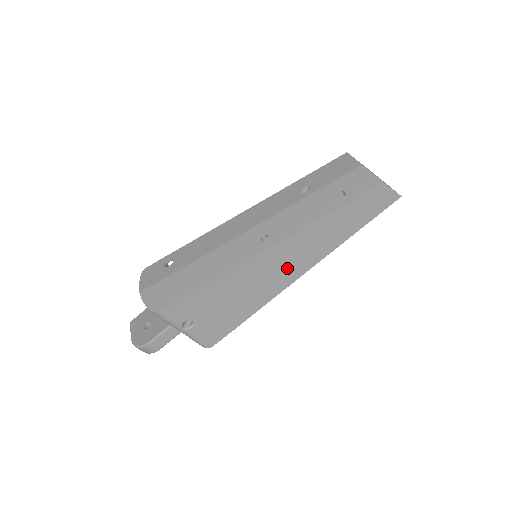
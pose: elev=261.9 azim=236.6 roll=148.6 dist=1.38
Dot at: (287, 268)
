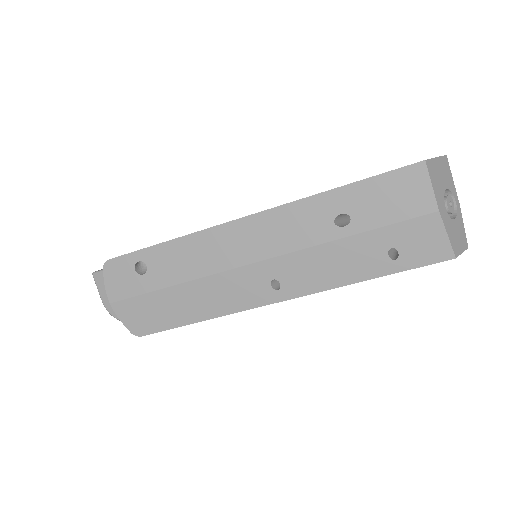
Dot at: occluded
